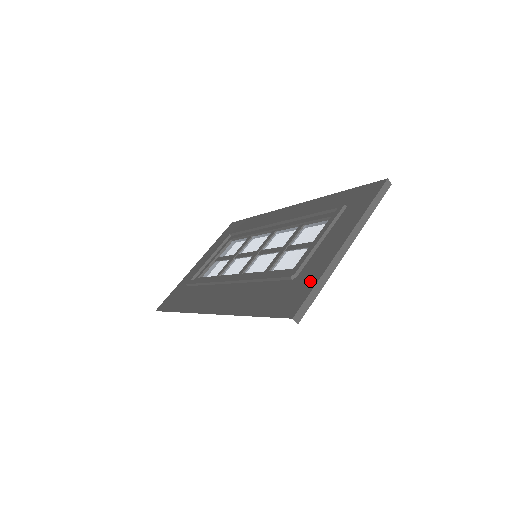
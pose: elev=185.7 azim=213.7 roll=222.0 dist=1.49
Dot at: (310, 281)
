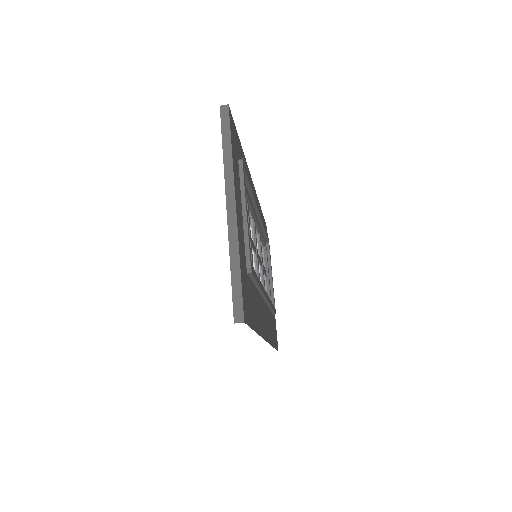
Dot at: occluded
